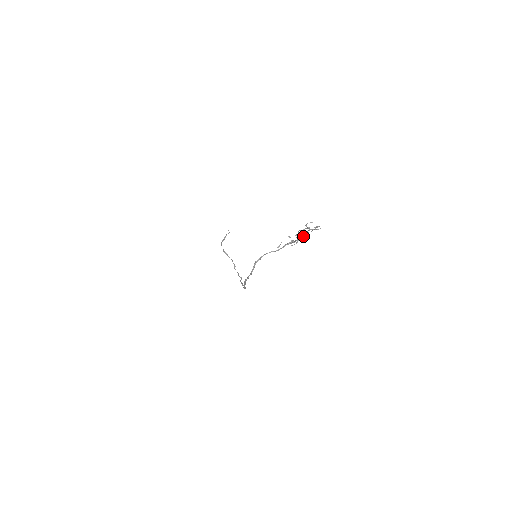
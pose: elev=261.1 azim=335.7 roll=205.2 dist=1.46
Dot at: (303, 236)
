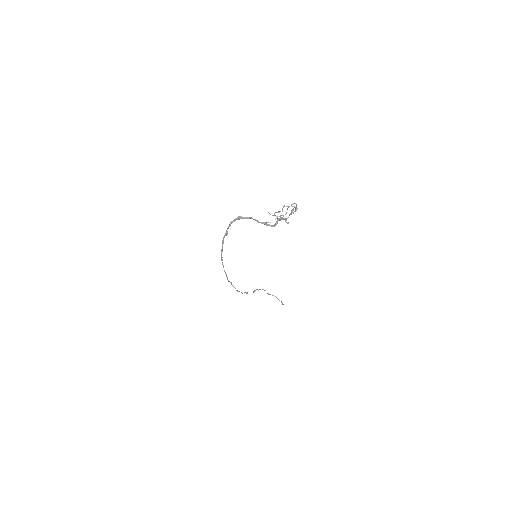
Dot at: (284, 219)
